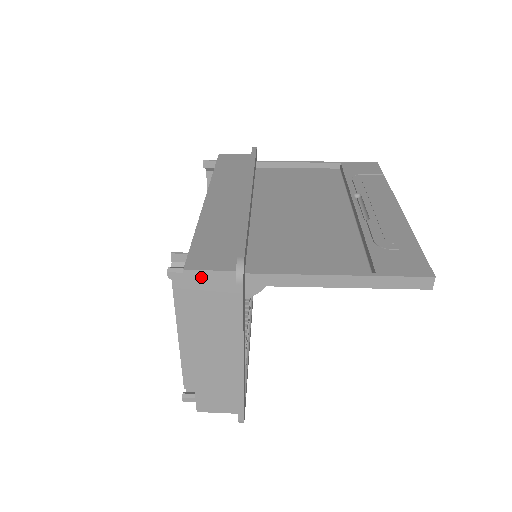
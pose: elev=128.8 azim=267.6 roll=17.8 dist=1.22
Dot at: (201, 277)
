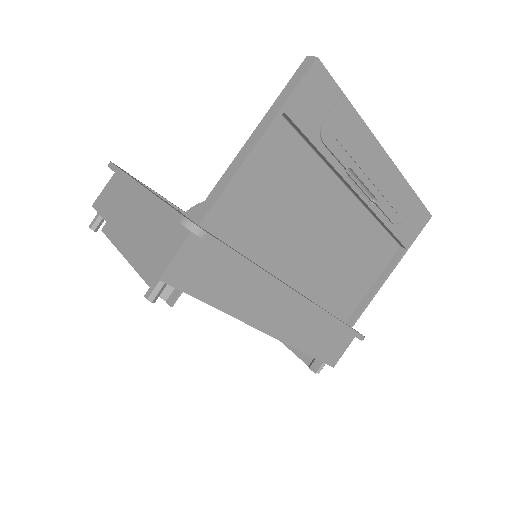
Dot at: occluded
